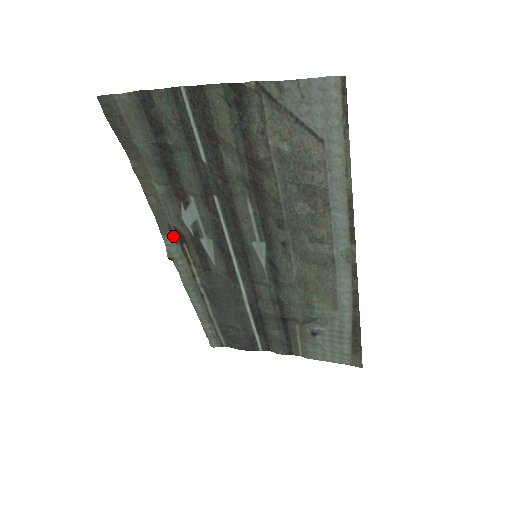
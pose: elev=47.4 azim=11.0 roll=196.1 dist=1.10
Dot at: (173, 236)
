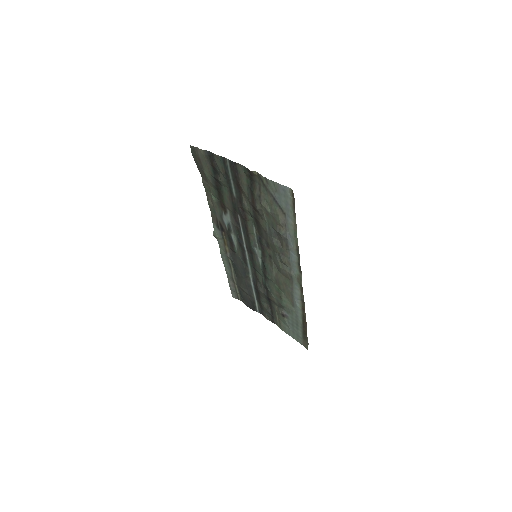
Dot at: (218, 225)
